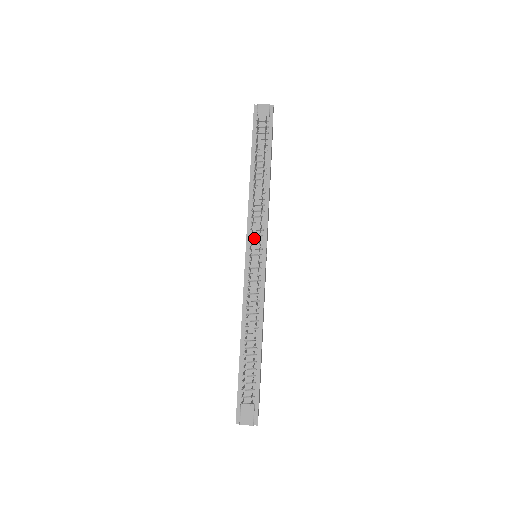
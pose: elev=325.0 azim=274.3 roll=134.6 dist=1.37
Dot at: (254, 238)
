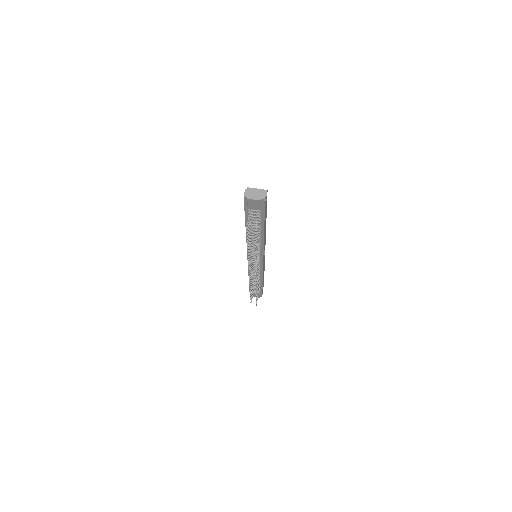
Dot at: (253, 254)
